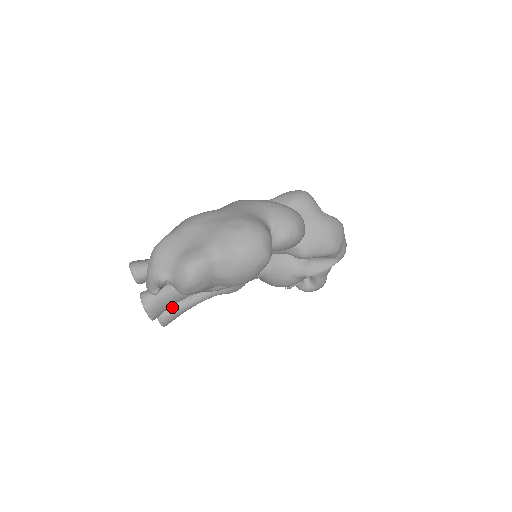
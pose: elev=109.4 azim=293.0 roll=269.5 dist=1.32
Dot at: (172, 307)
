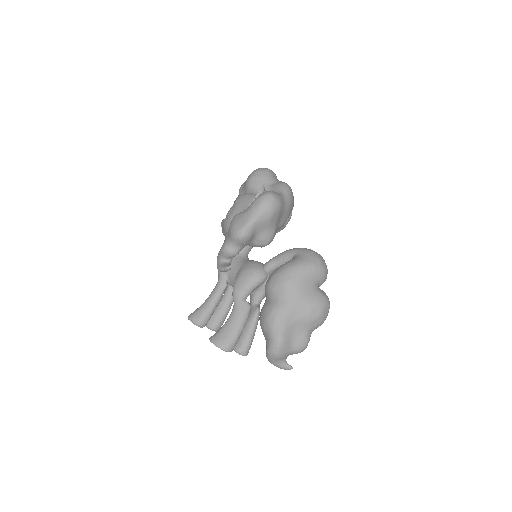
Dot at: (223, 321)
